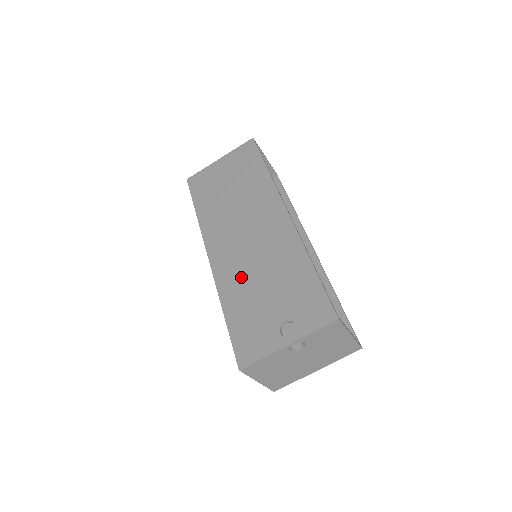
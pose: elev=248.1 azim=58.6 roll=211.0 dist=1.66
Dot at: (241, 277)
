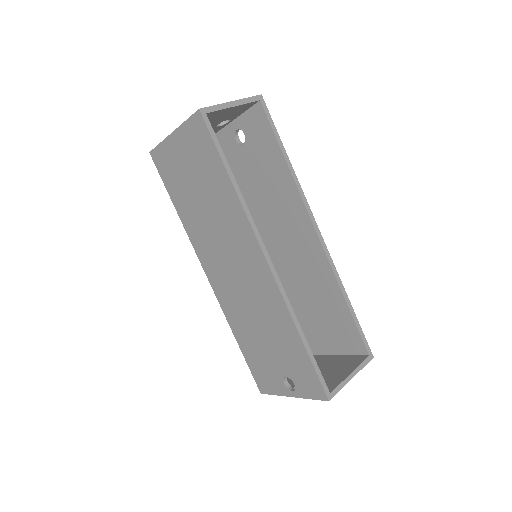
Dot at: (241, 315)
